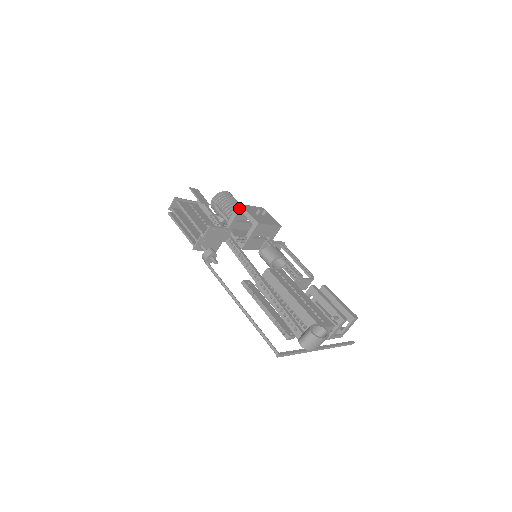
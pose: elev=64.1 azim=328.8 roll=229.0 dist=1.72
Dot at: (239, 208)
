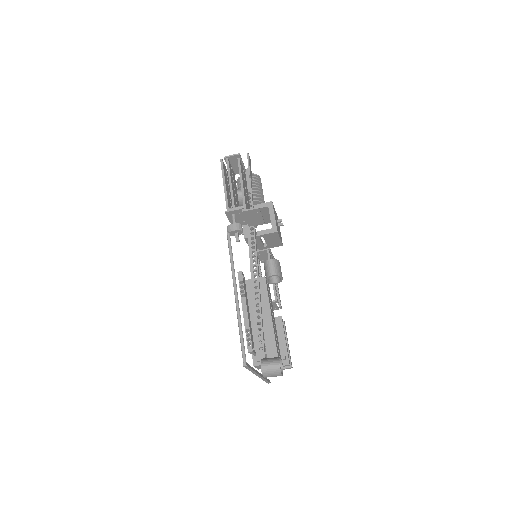
Dot at: (269, 205)
